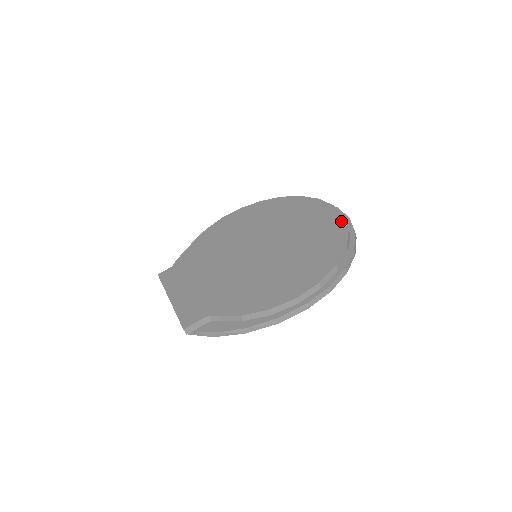
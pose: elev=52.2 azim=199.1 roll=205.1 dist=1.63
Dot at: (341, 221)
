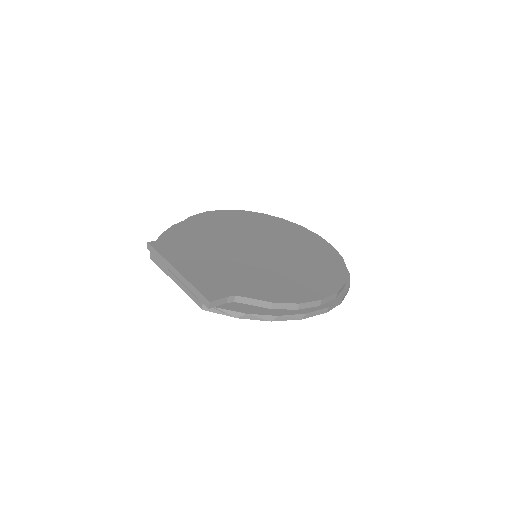
Dot at: (333, 250)
